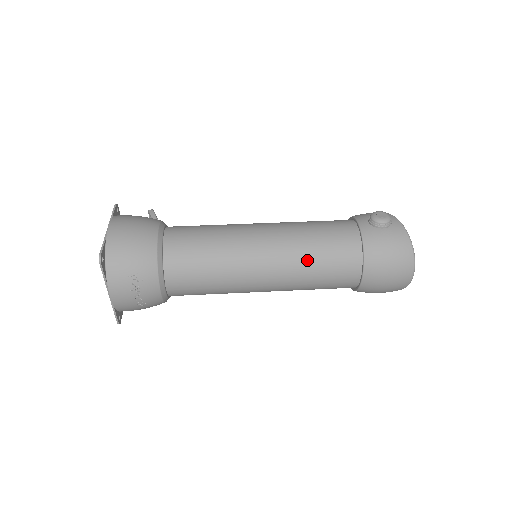
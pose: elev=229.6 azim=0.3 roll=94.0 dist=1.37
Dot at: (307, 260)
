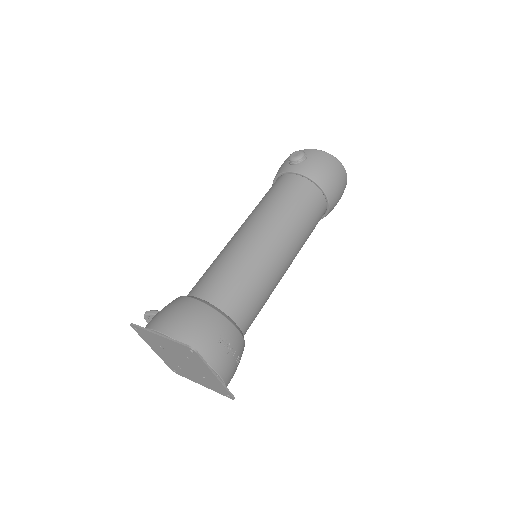
Dot at: (294, 218)
